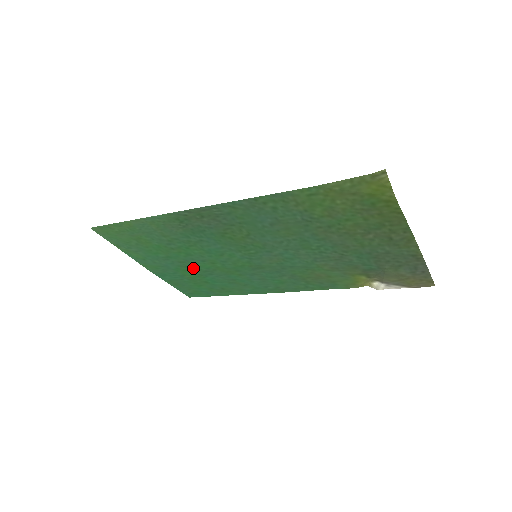
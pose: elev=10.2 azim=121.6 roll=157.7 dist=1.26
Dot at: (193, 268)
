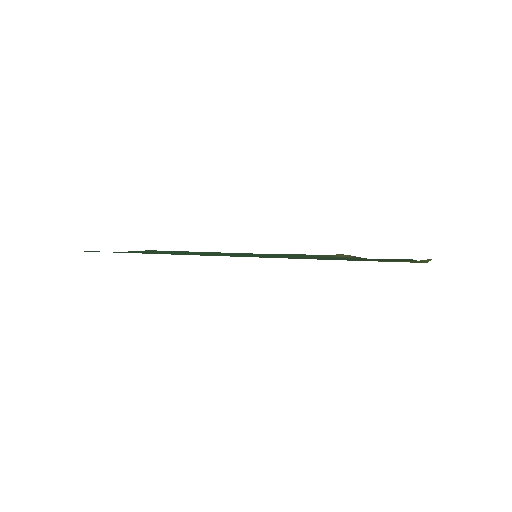
Dot at: occluded
